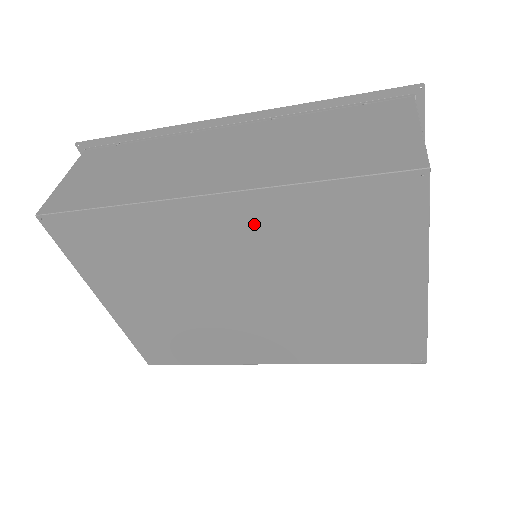
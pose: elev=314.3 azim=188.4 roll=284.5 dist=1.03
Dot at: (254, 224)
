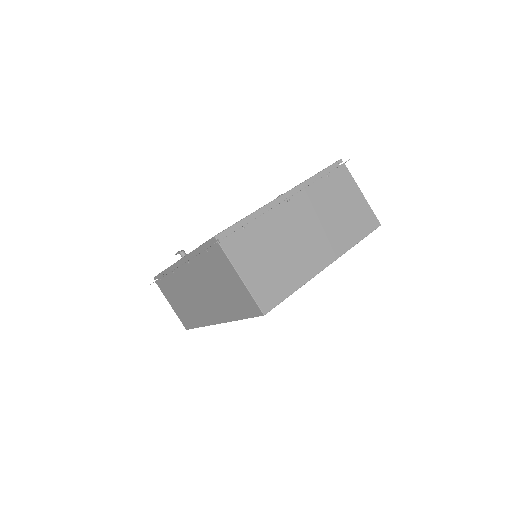
Dot at: occluded
